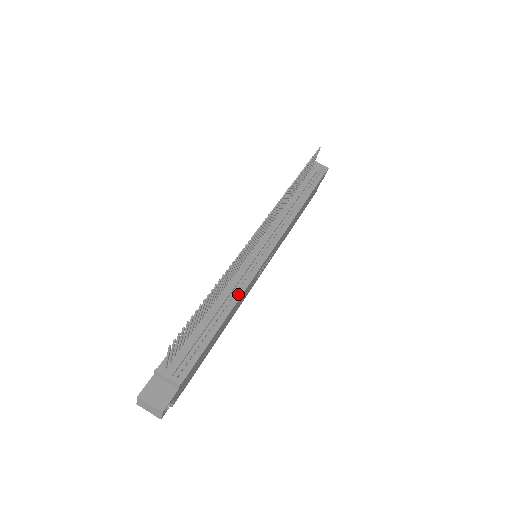
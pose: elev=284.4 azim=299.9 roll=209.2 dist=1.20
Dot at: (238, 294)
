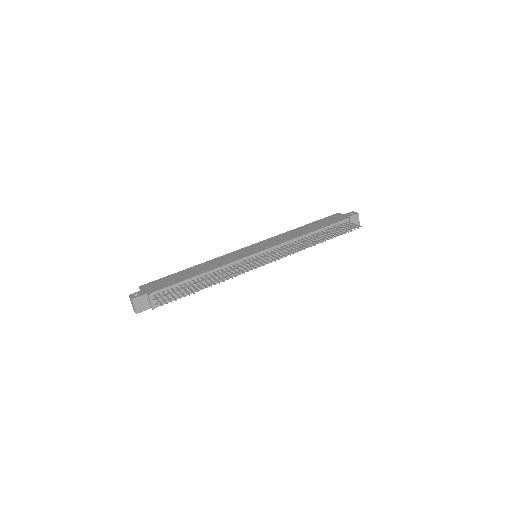
Dot at: occluded
